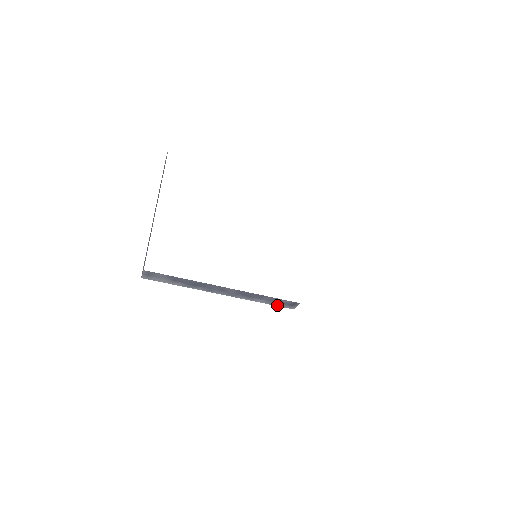
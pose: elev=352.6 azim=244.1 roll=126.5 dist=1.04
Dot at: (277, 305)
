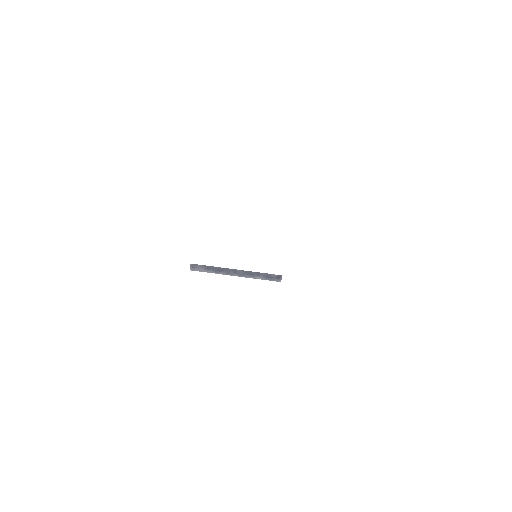
Dot at: (270, 280)
